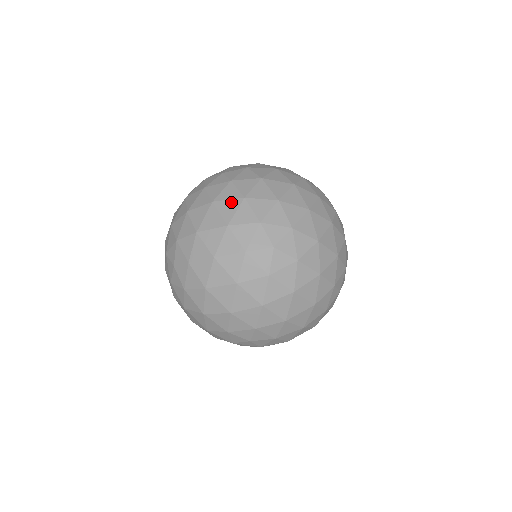
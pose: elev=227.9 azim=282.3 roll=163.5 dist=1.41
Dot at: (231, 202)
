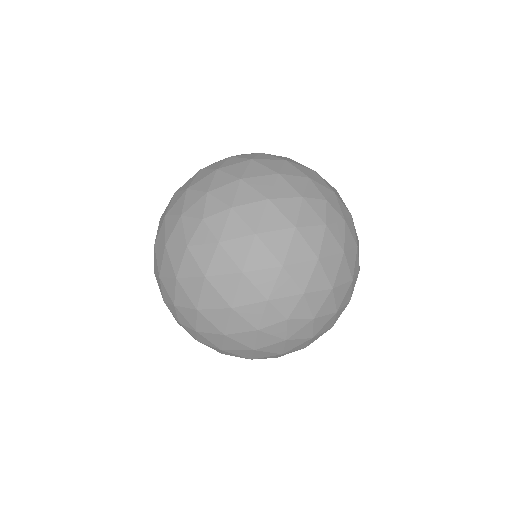
Dot at: (307, 249)
